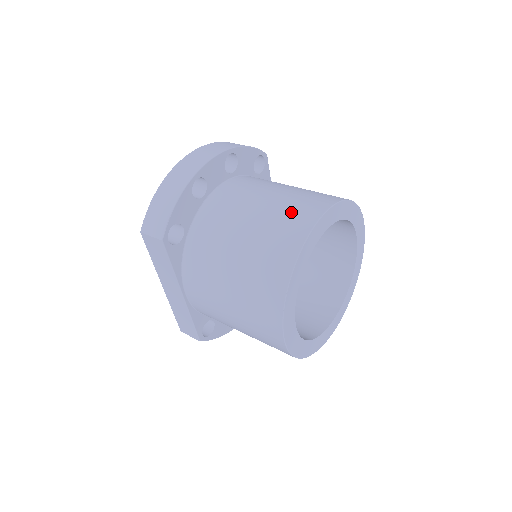
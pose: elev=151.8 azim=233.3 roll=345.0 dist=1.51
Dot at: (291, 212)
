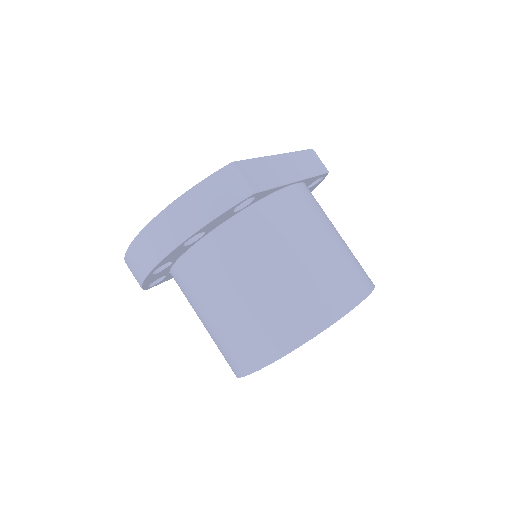
Dot at: (238, 344)
